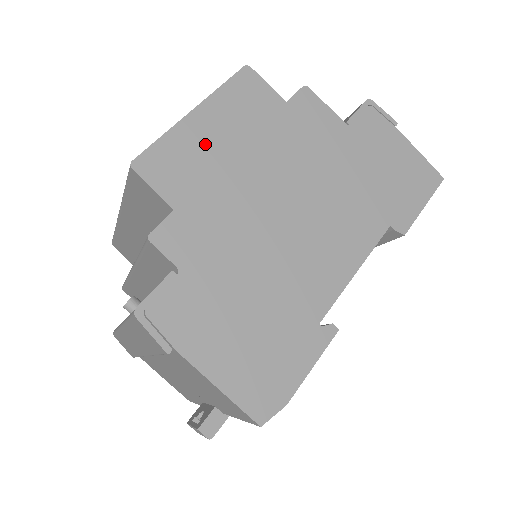
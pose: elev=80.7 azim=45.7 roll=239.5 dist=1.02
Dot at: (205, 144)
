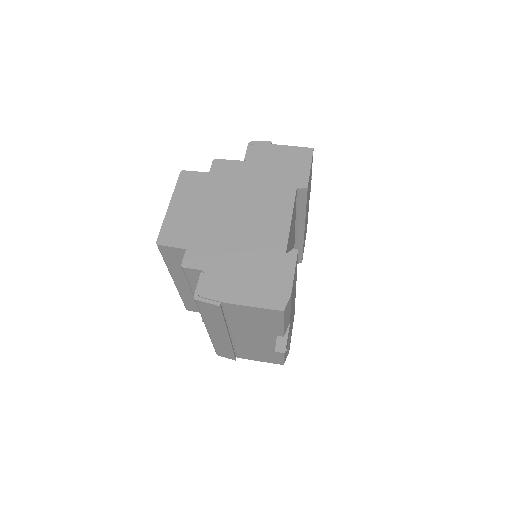
Dot at: (183, 215)
